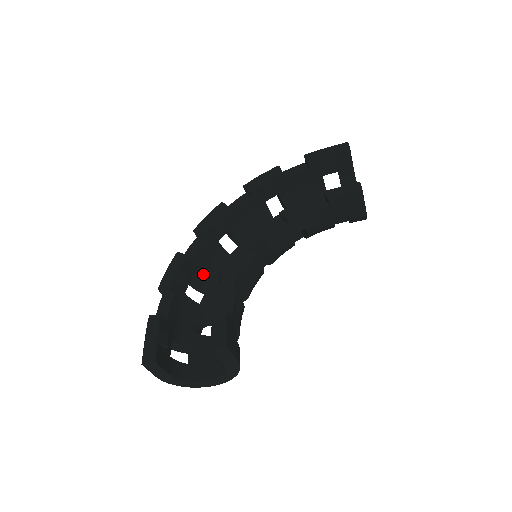
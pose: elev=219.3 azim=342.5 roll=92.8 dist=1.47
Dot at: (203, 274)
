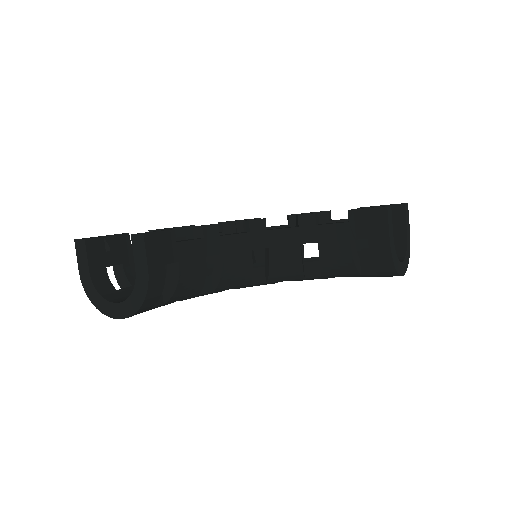
Dot at: occluded
